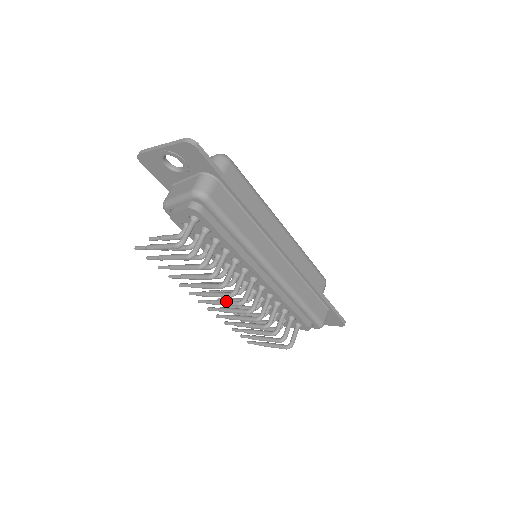
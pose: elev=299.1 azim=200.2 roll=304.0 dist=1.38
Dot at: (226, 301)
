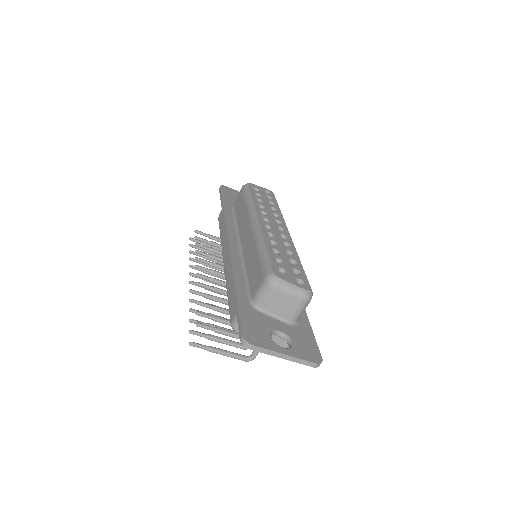
Dot at: (225, 295)
